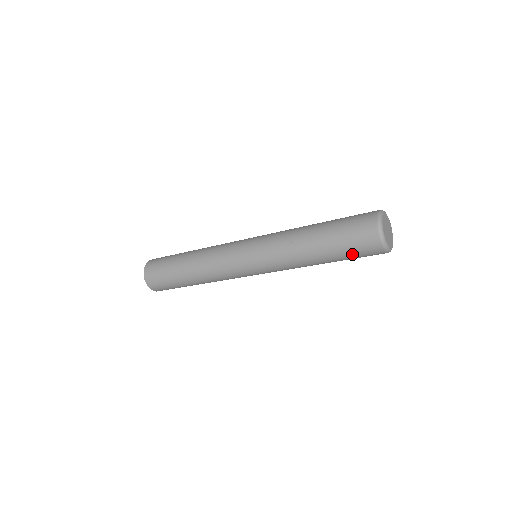
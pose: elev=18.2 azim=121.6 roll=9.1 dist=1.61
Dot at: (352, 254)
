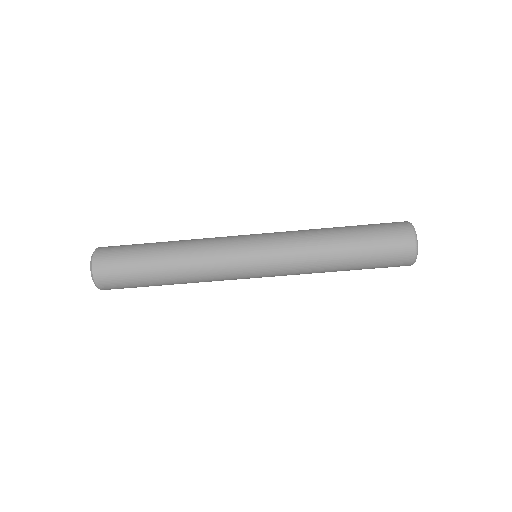
Dot at: (380, 263)
